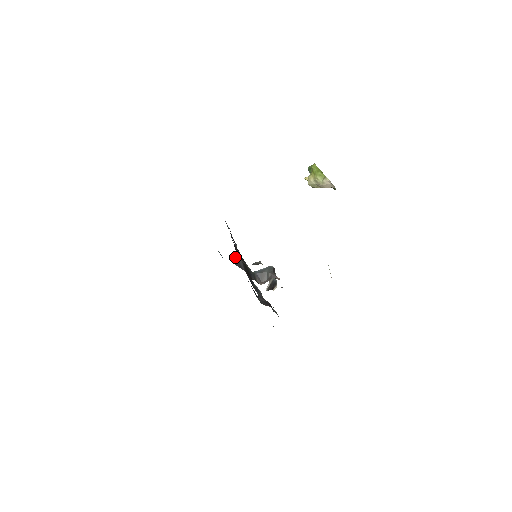
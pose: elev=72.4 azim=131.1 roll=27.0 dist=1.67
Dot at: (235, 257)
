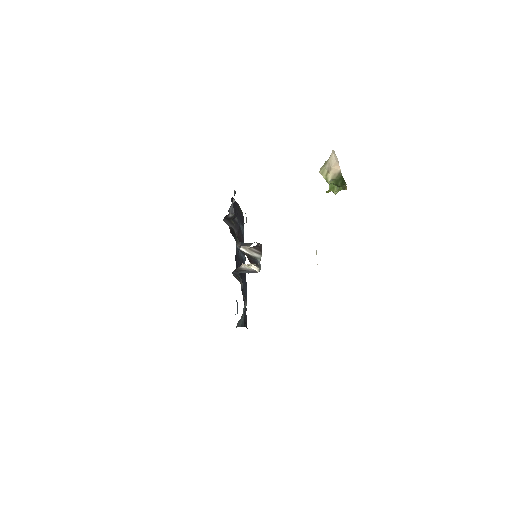
Dot at: occluded
